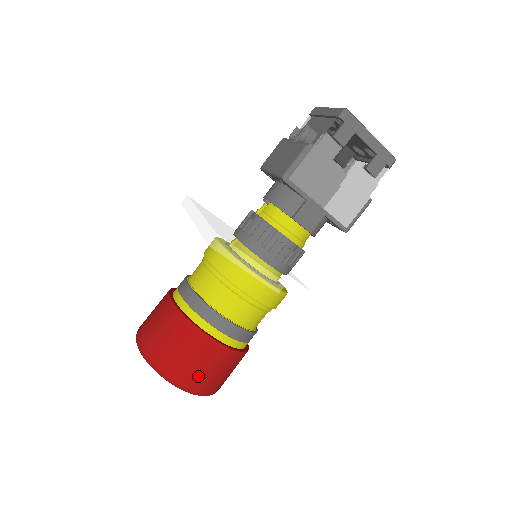
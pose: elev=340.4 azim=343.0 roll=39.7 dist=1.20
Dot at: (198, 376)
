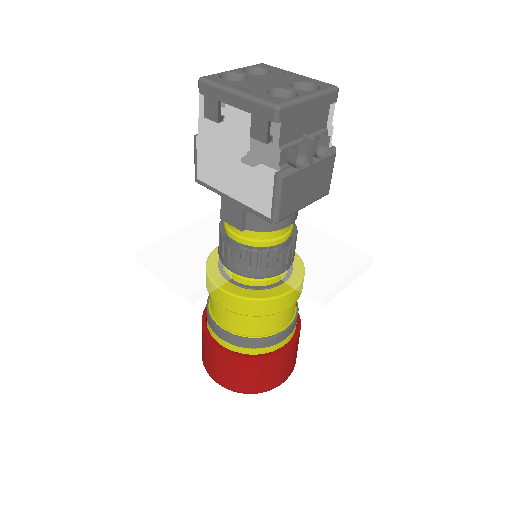
Dot at: (216, 372)
